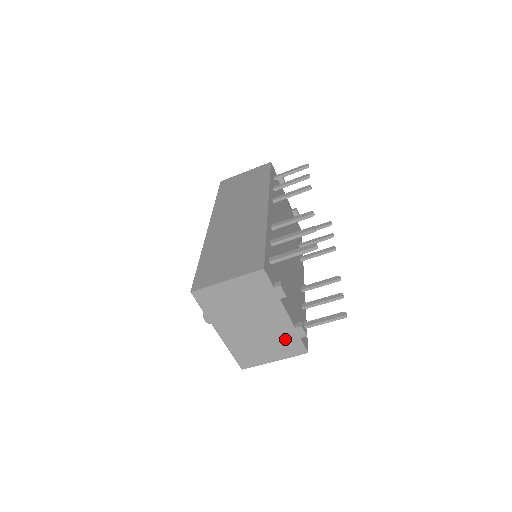
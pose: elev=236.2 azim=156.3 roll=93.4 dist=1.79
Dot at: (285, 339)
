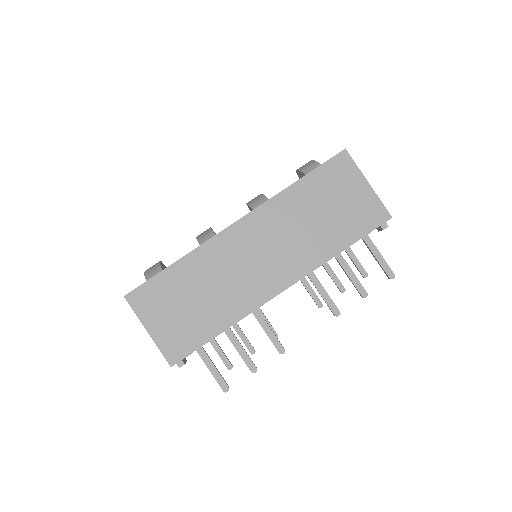
Dot at: occluded
